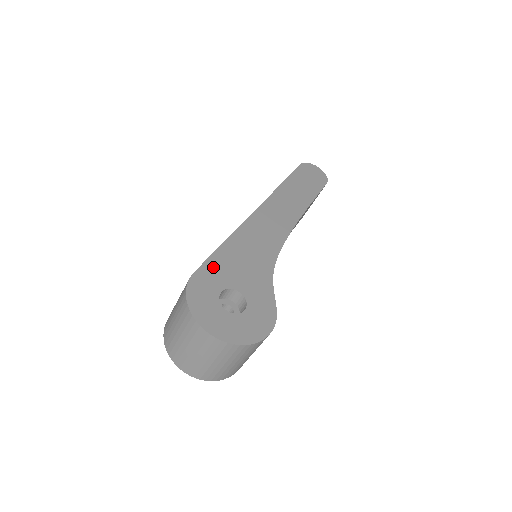
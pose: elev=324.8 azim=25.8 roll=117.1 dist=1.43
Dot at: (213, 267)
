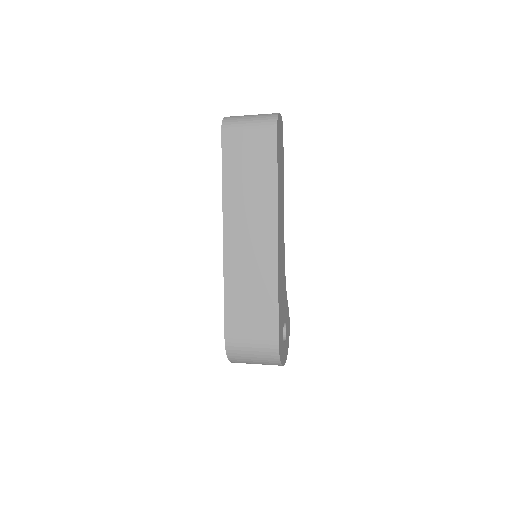
Dot at: (280, 325)
